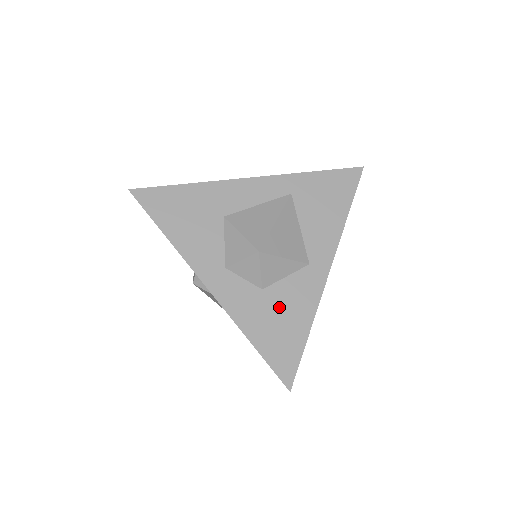
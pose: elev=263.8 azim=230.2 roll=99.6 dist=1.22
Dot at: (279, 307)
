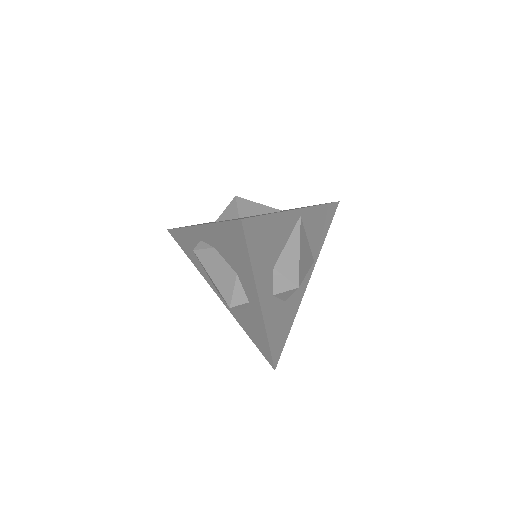
Dot at: occluded
